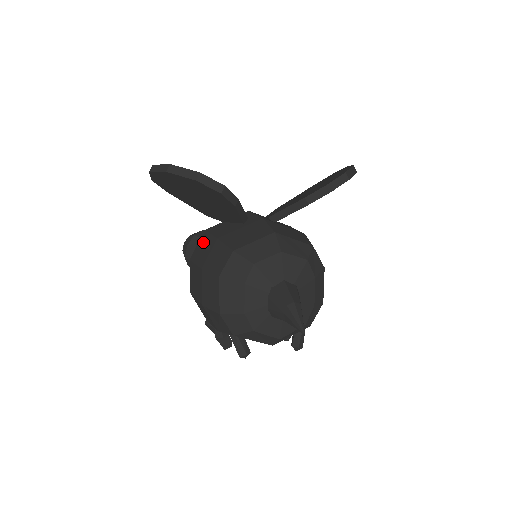
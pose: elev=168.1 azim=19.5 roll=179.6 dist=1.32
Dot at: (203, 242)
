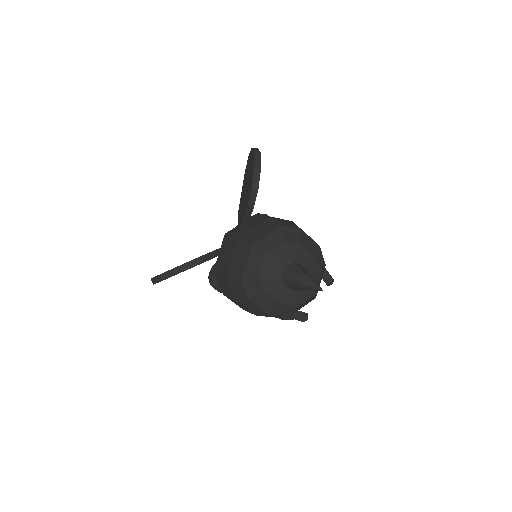
Dot at: (220, 281)
